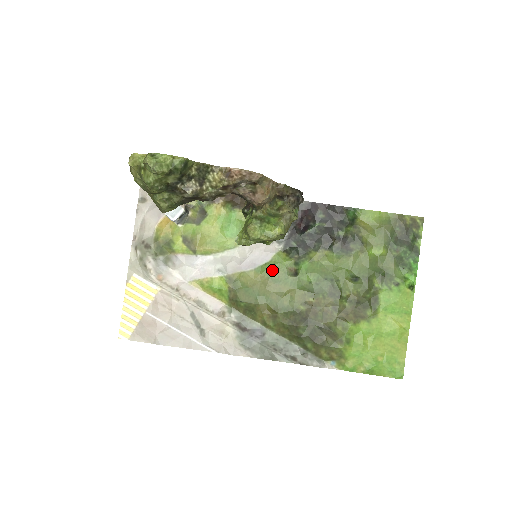
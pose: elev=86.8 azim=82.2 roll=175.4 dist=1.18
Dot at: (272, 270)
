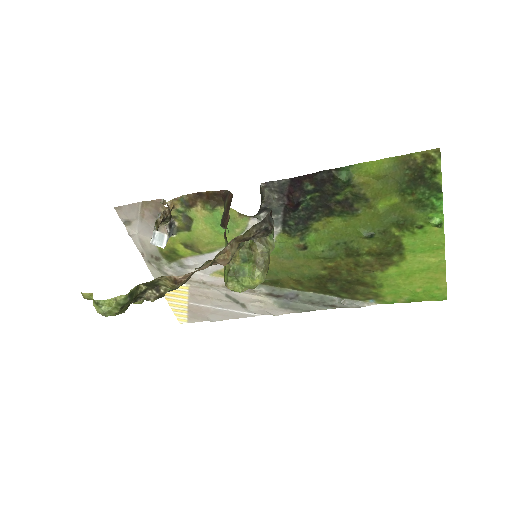
Dot at: (280, 250)
